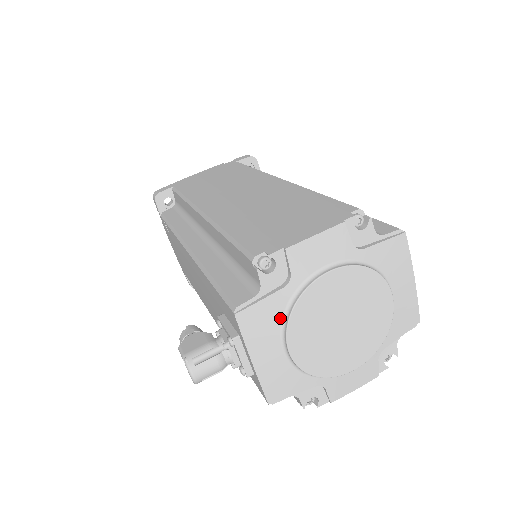
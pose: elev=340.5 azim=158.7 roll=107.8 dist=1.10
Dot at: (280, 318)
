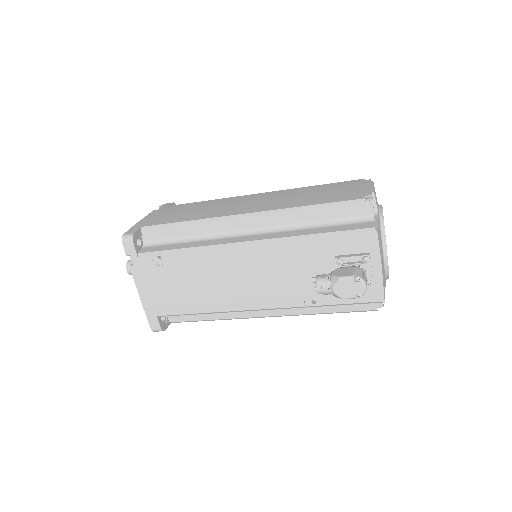
Dot at: (381, 236)
